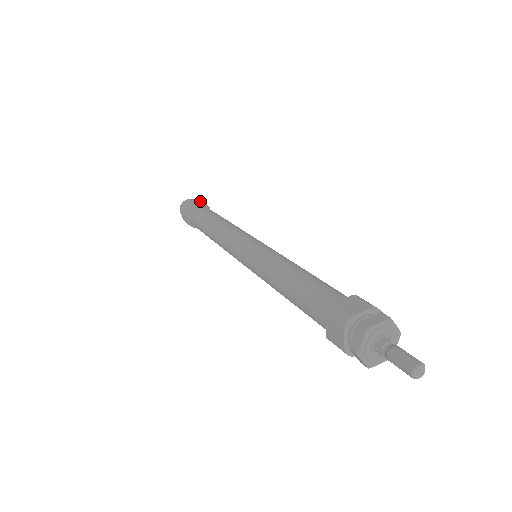
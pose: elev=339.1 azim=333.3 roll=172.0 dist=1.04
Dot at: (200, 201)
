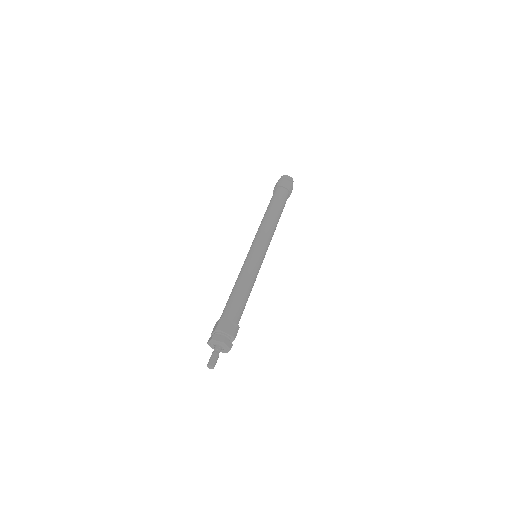
Dot at: (277, 185)
